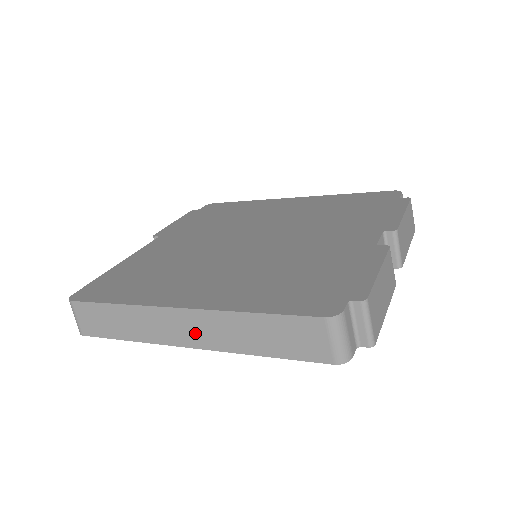
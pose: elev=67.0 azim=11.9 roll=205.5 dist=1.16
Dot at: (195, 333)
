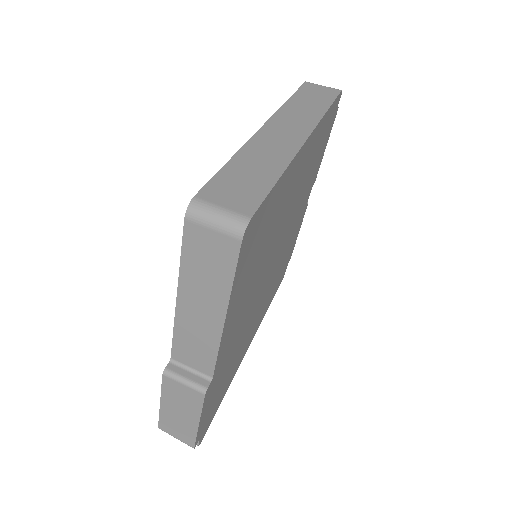
Dot at: (294, 127)
